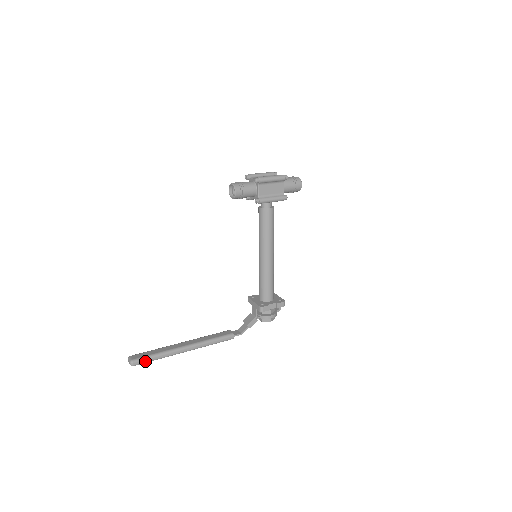
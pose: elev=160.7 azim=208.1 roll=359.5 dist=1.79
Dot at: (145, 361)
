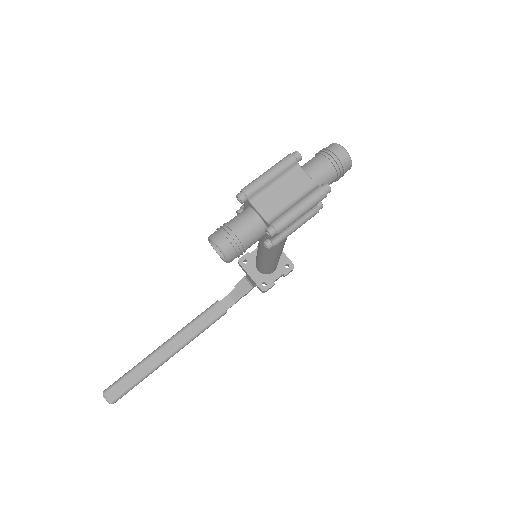
Dot at: (126, 393)
